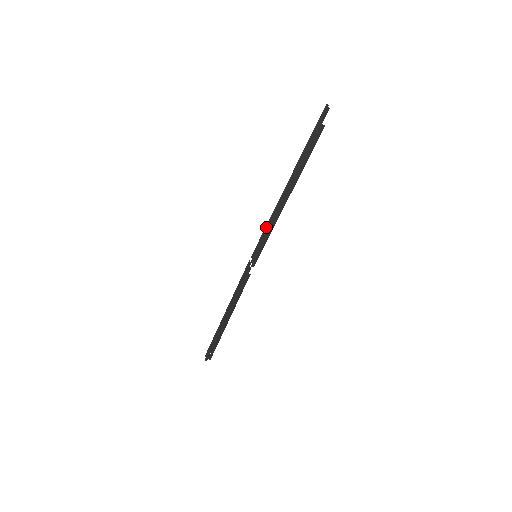
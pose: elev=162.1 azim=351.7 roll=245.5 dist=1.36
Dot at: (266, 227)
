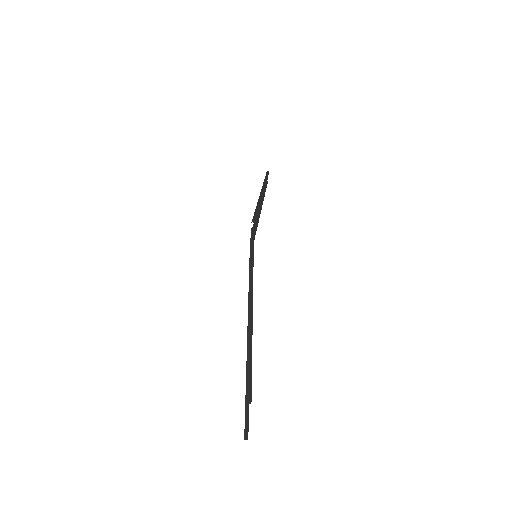
Dot at: occluded
